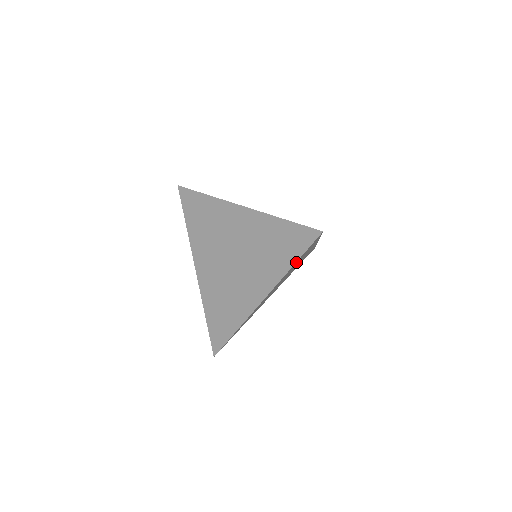
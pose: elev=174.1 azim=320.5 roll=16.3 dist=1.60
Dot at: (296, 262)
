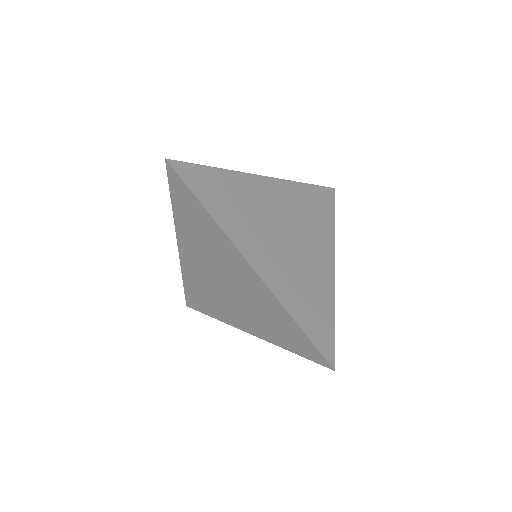
Dot at: occluded
